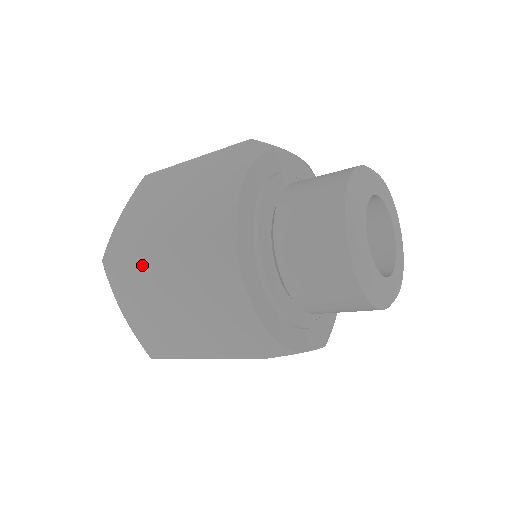
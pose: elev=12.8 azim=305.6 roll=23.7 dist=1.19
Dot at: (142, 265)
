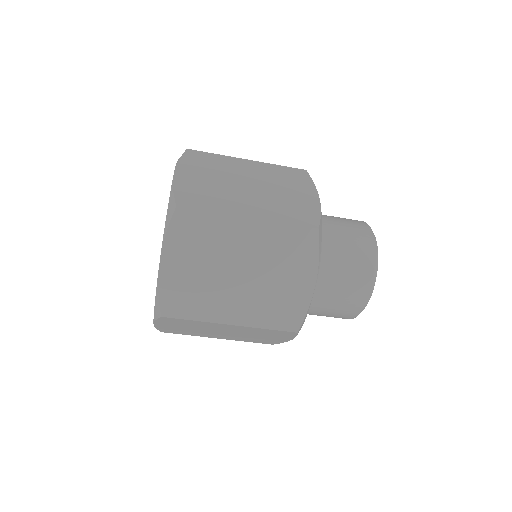
Dot at: (227, 225)
